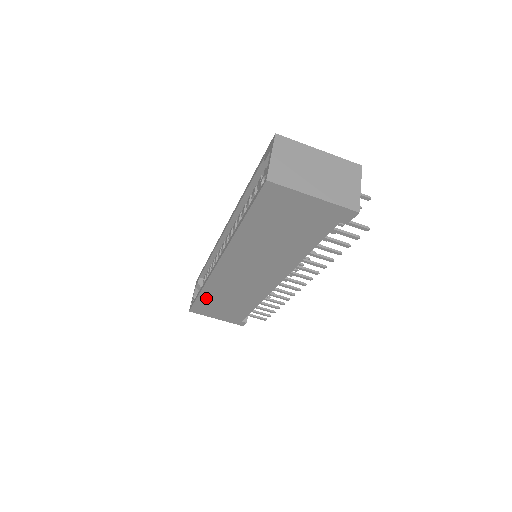
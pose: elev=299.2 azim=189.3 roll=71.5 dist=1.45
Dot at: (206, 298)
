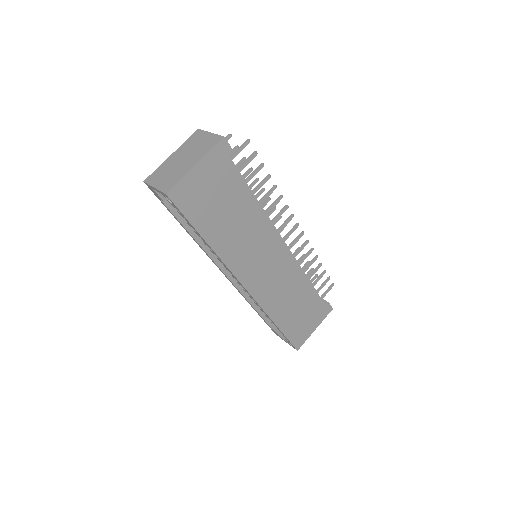
Dot at: (285, 323)
